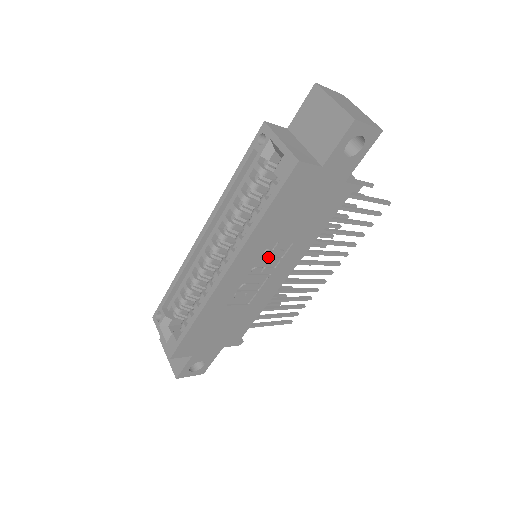
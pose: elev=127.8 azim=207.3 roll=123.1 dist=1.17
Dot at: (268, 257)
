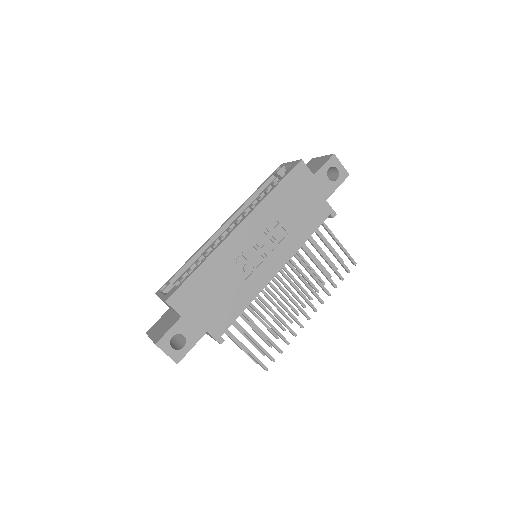
Dot at: (269, 234)
